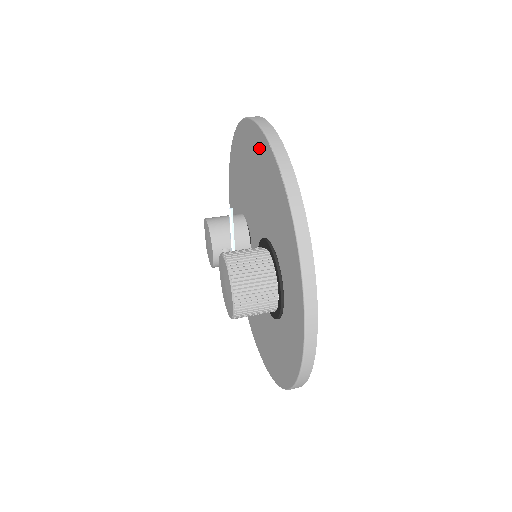
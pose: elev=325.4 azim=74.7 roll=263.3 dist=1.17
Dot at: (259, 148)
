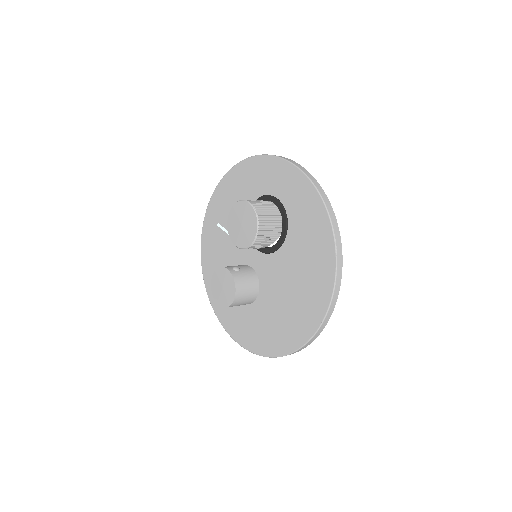
Dot at: (215, 208)
